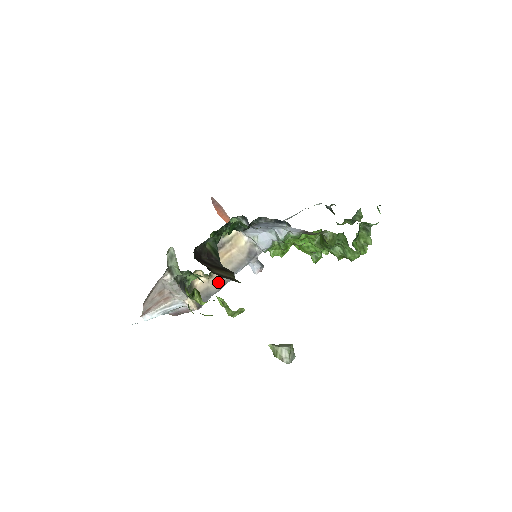
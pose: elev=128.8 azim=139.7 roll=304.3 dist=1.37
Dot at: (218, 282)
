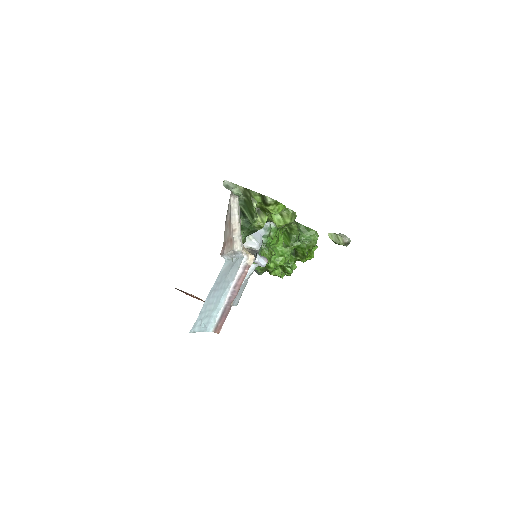
Dot at: occluded
